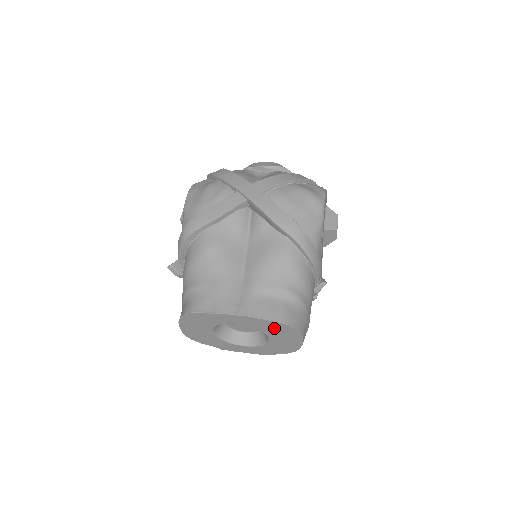
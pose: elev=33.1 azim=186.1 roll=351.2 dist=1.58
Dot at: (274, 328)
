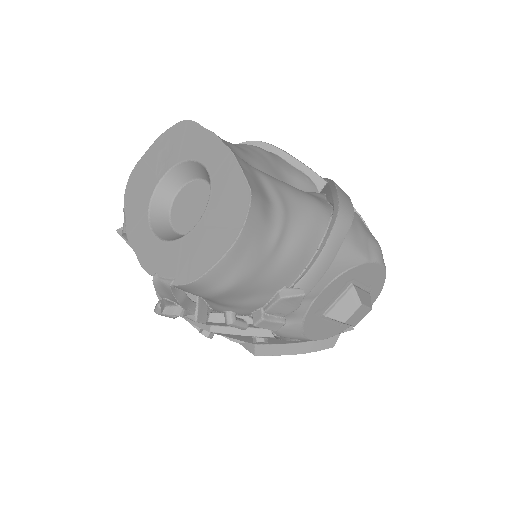
Dot at: (229, 197)
